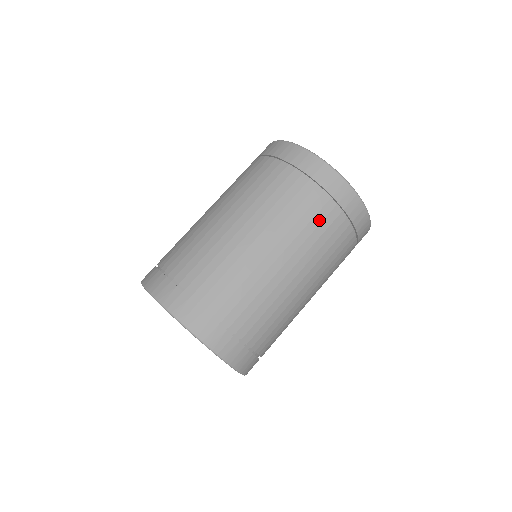
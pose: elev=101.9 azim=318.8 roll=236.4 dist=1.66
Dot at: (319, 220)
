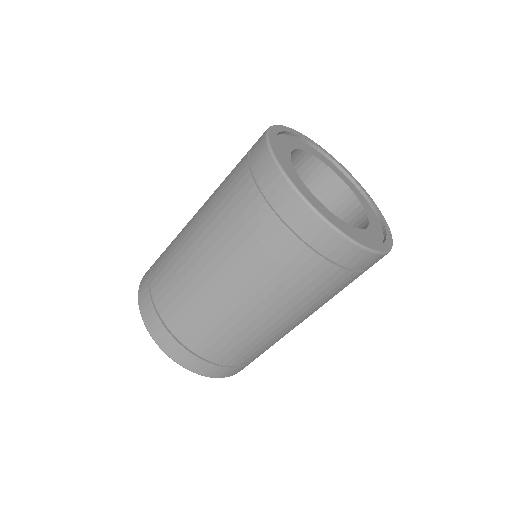
Dot at: (343, 287)
